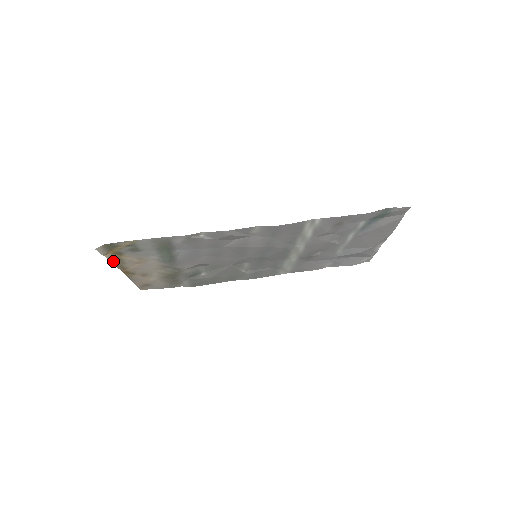
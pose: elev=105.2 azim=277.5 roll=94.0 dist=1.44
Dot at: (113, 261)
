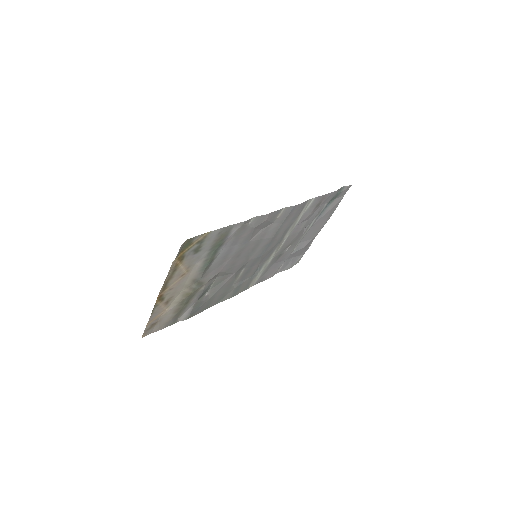
Dot at: (169, 273)
